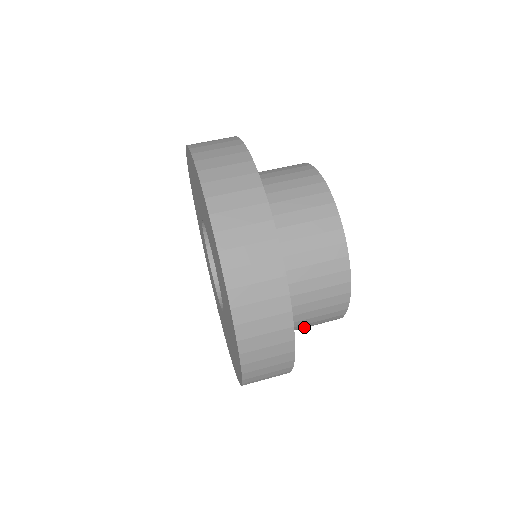
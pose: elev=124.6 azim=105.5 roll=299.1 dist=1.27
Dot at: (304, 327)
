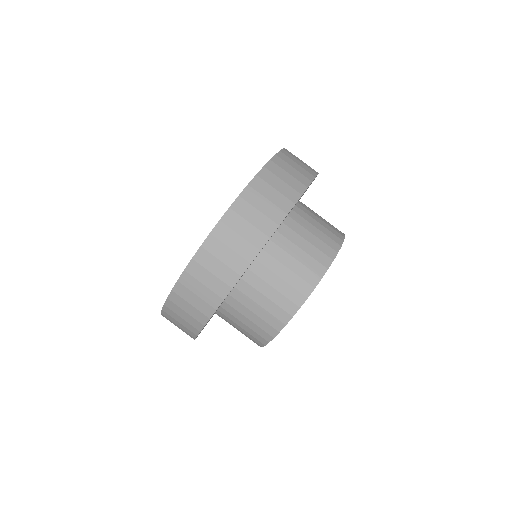
Dot at: occluded
